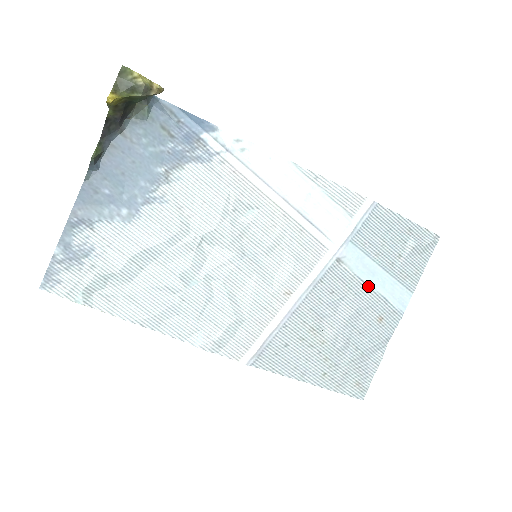
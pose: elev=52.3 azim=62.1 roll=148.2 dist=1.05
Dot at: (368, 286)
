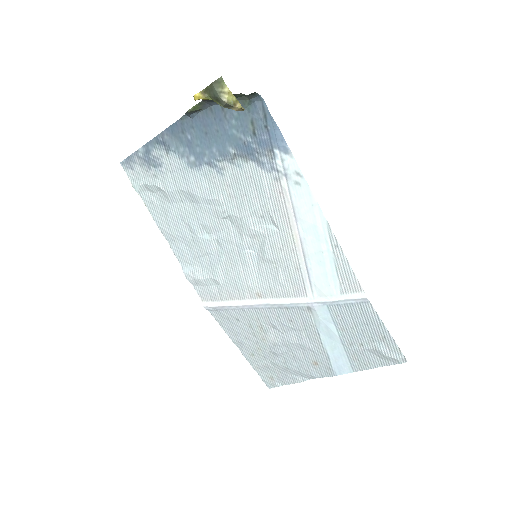
Dot at: (321, 340)
